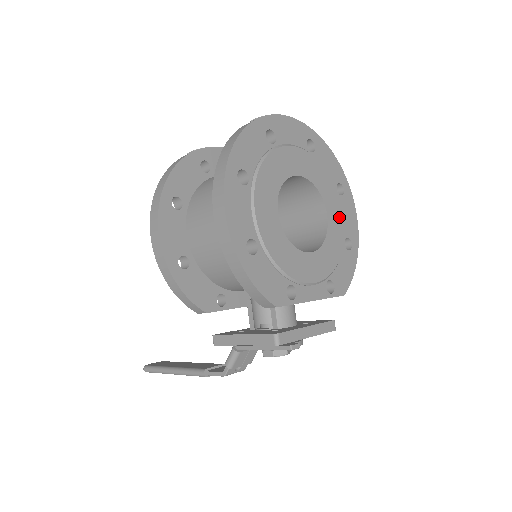
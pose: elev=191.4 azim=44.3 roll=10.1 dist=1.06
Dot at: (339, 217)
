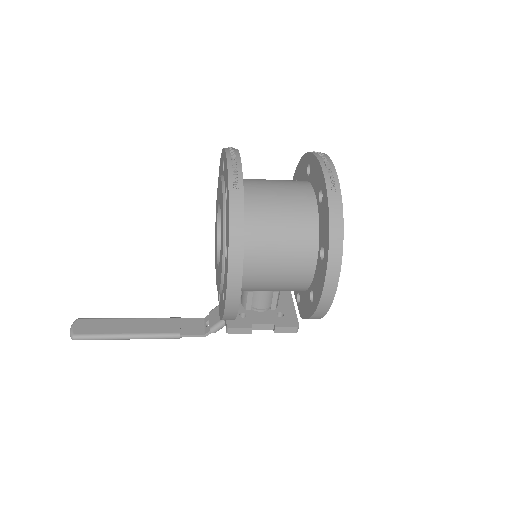
Dot at: occluded
